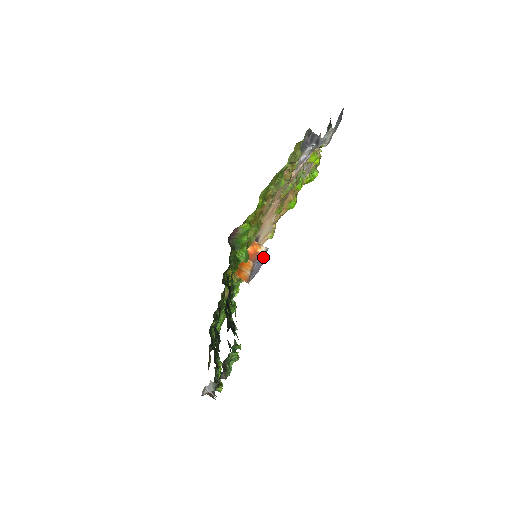
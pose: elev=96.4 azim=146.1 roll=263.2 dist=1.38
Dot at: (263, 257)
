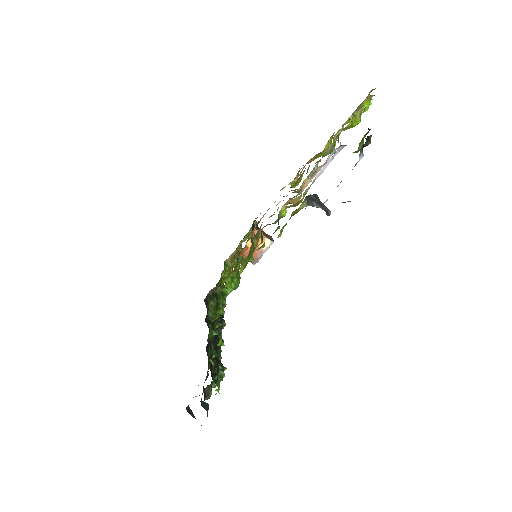
Dot at: occluded
